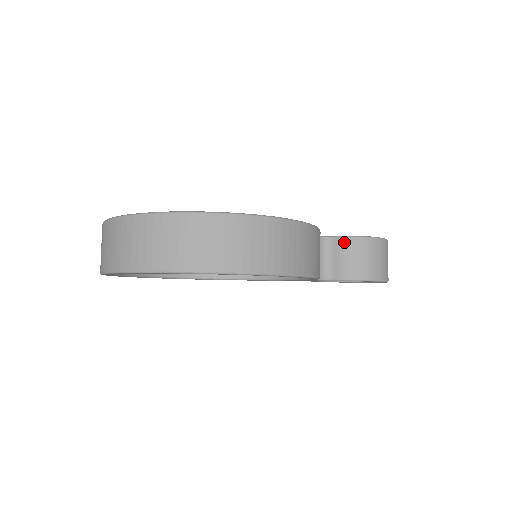
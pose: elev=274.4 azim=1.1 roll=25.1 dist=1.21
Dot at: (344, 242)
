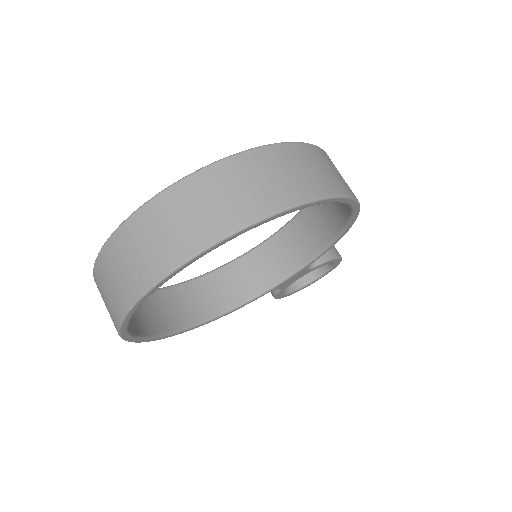
Dot at: occluded
